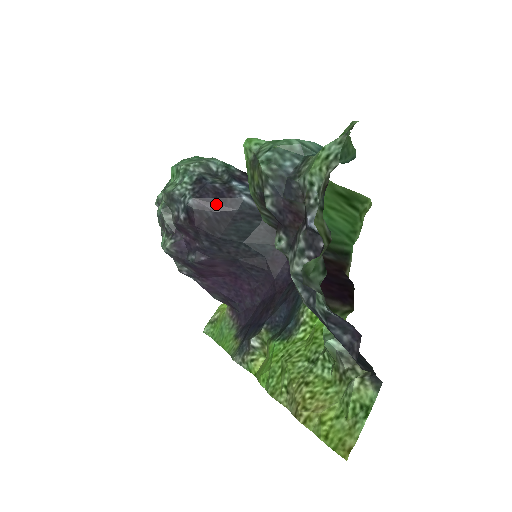
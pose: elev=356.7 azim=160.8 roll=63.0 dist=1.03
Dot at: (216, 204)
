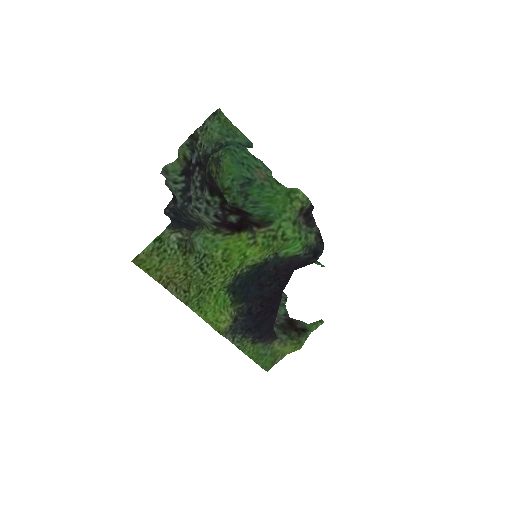
Dot at: occluded
